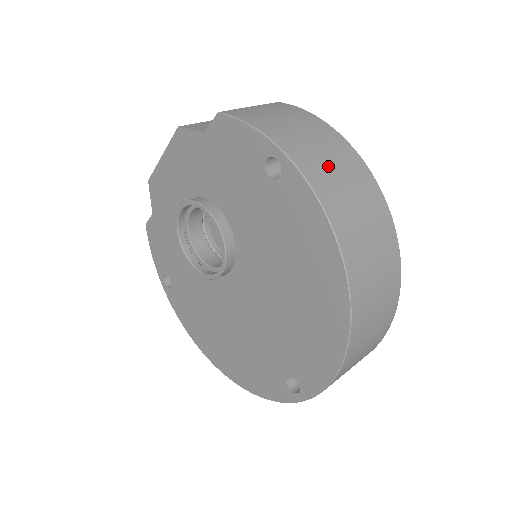
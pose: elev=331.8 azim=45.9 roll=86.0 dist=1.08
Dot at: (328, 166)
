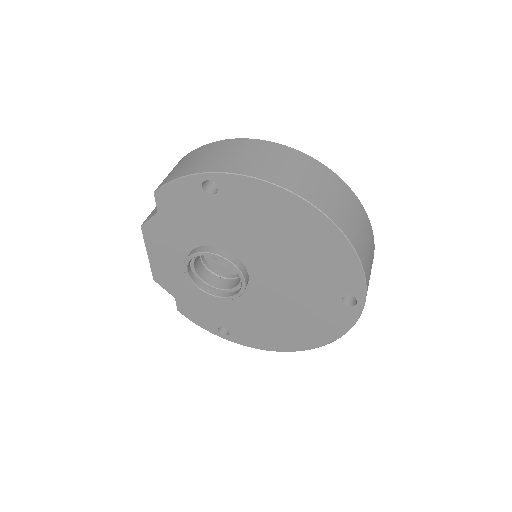
Dot at: (237, 158)
